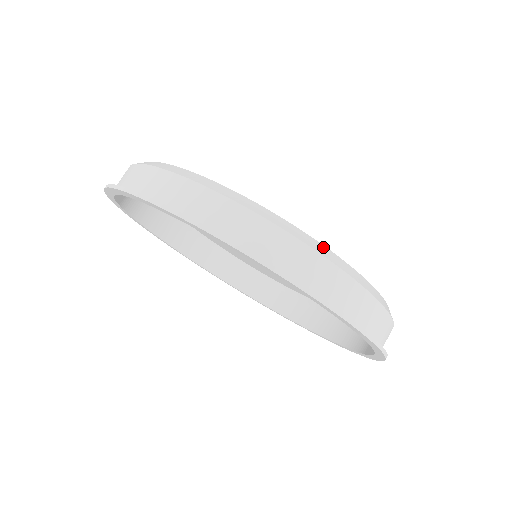
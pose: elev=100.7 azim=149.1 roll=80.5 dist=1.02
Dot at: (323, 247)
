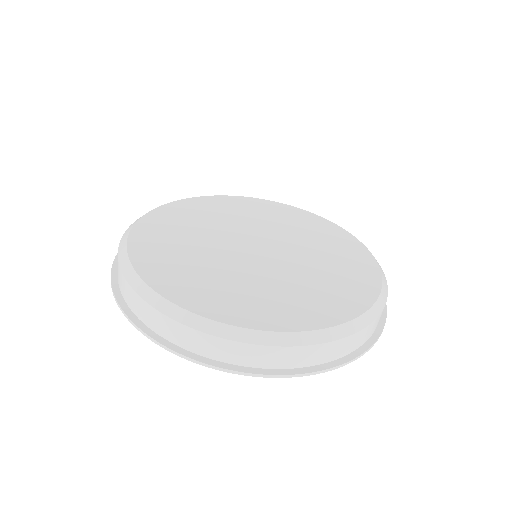
Dot at: (328, 331)
